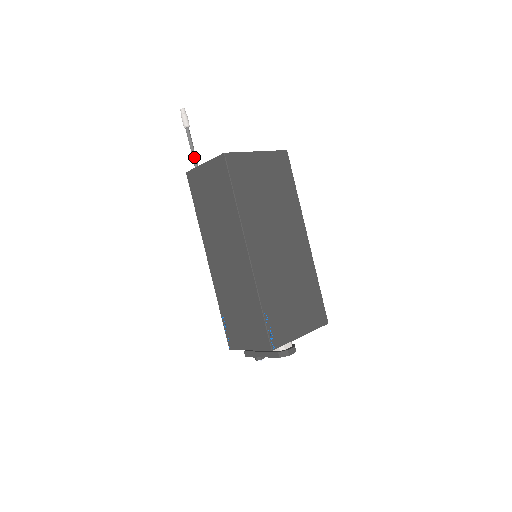
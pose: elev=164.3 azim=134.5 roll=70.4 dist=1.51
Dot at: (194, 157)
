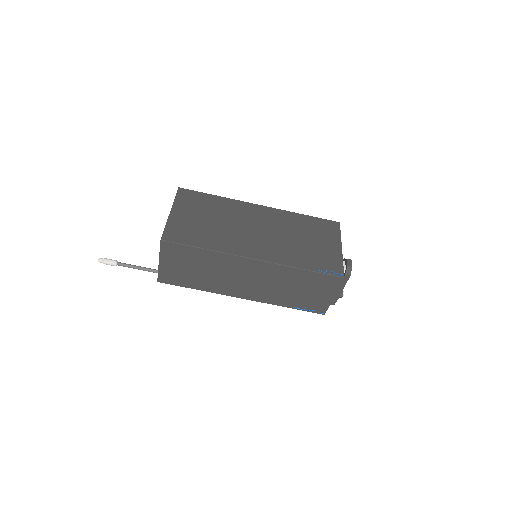
Dot at: (146, 269)
